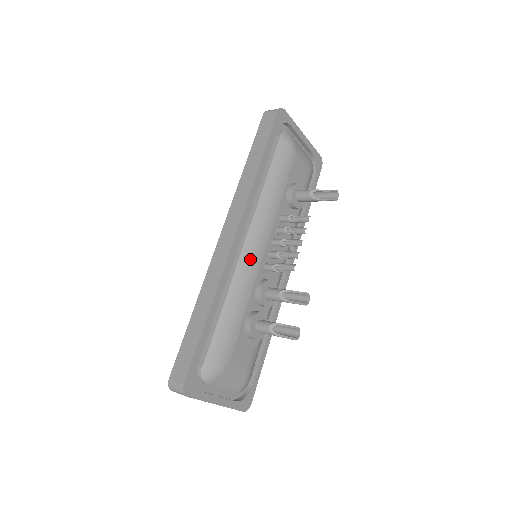
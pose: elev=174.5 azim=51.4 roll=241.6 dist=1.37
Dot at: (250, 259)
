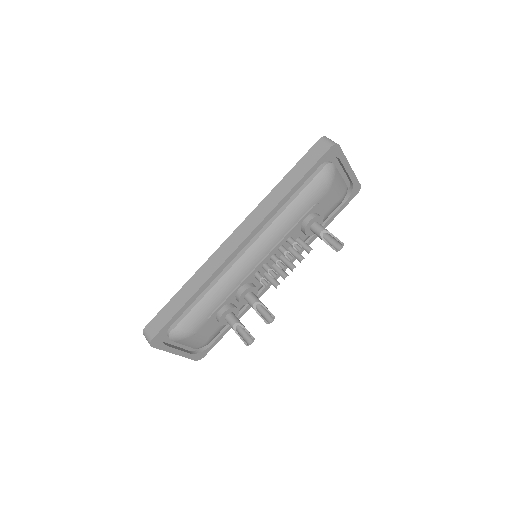
Dot at: (245, 265)
